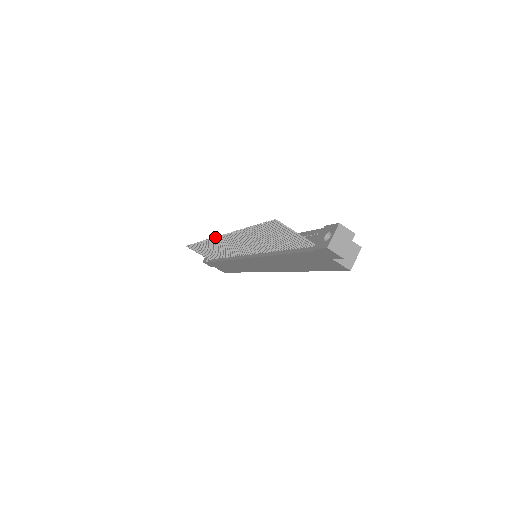
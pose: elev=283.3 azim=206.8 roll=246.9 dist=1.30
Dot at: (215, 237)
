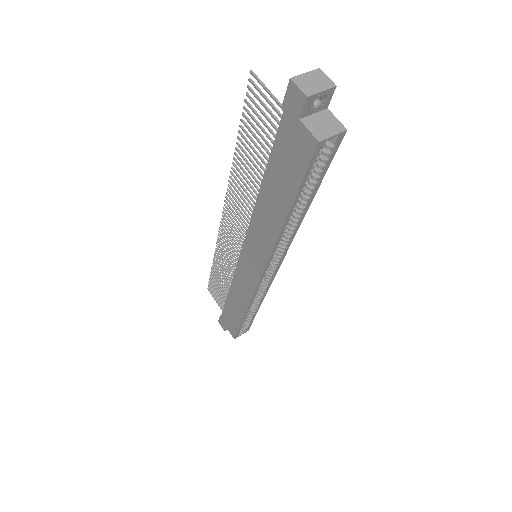
Dot at: (221, 218)
